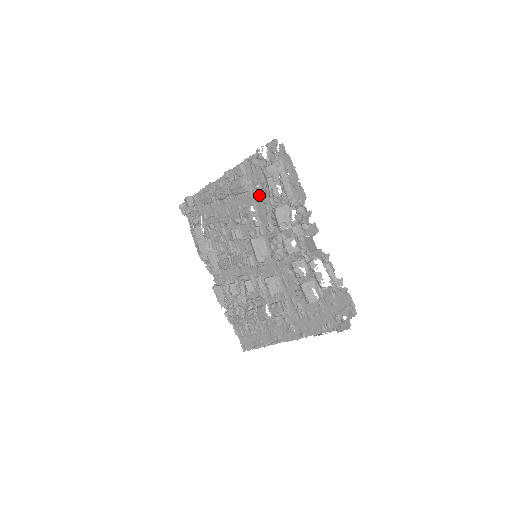
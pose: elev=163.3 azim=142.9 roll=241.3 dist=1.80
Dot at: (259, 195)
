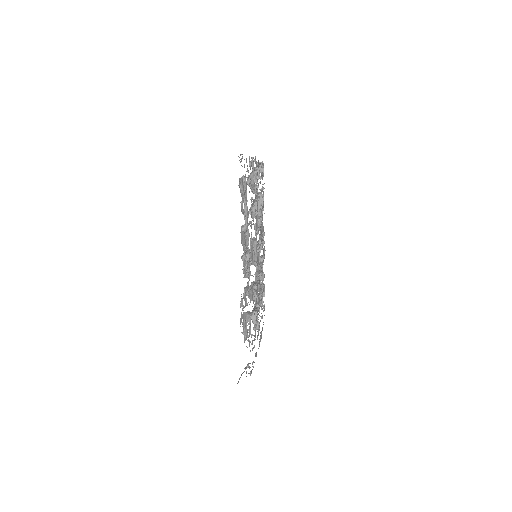
Dot at: occluded
